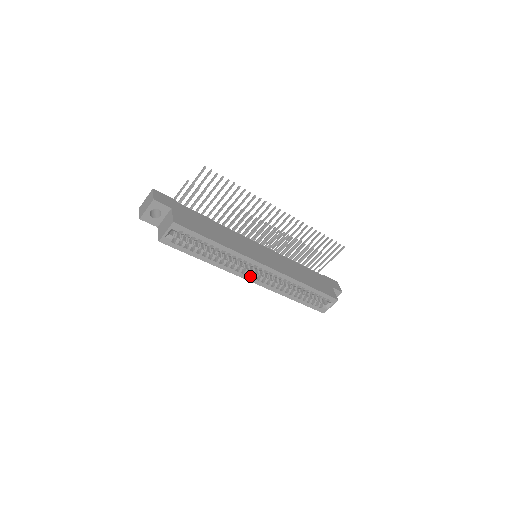
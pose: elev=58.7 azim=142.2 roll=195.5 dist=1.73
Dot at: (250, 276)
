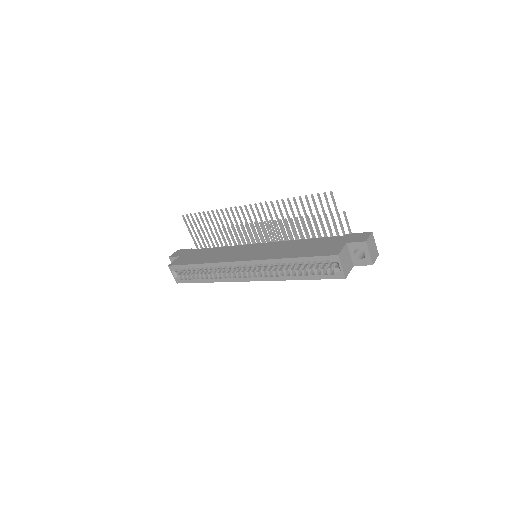
Dot at: (242, 277)
